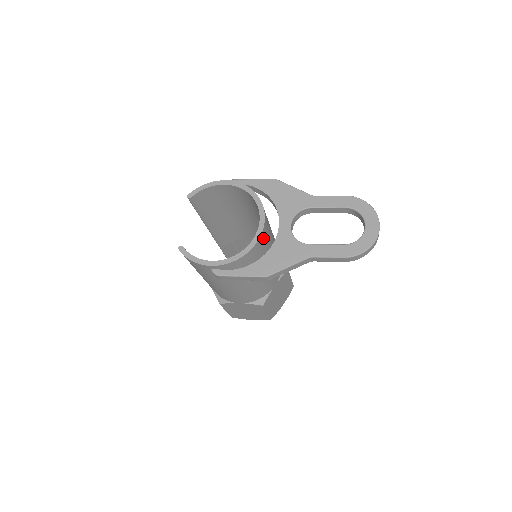
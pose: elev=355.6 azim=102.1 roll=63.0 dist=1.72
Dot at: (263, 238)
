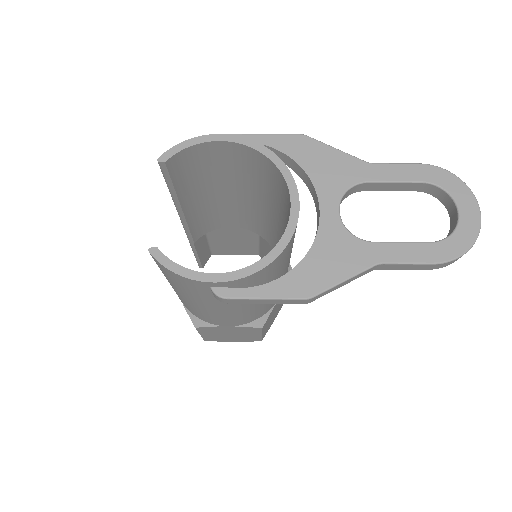
Dot at: (295, 232)
